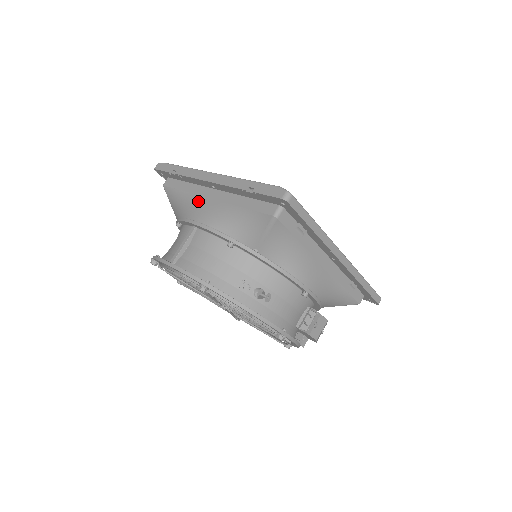
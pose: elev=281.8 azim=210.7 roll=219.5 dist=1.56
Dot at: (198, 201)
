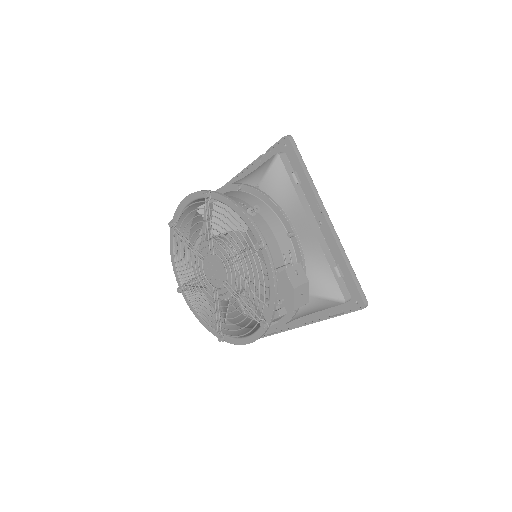
Dot at: occluded
